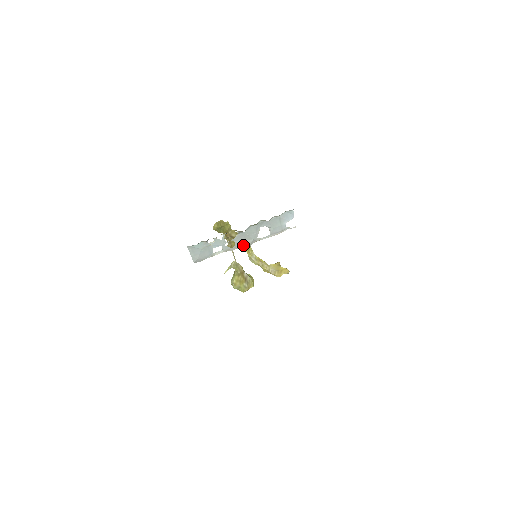
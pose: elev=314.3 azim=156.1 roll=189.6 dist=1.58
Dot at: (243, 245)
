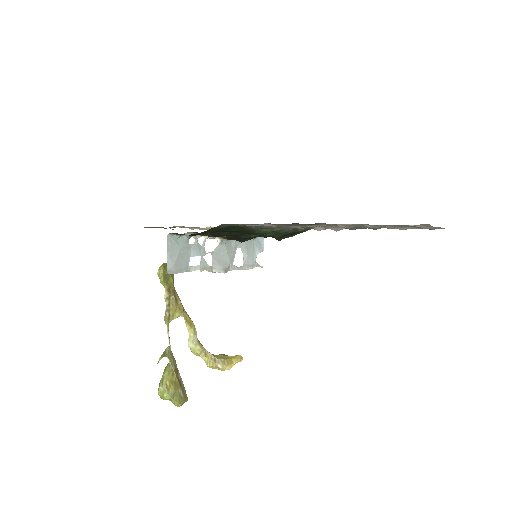
Dot at: (220, 267)
